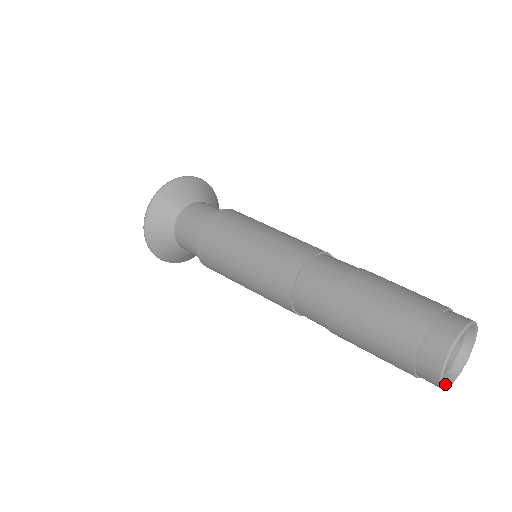
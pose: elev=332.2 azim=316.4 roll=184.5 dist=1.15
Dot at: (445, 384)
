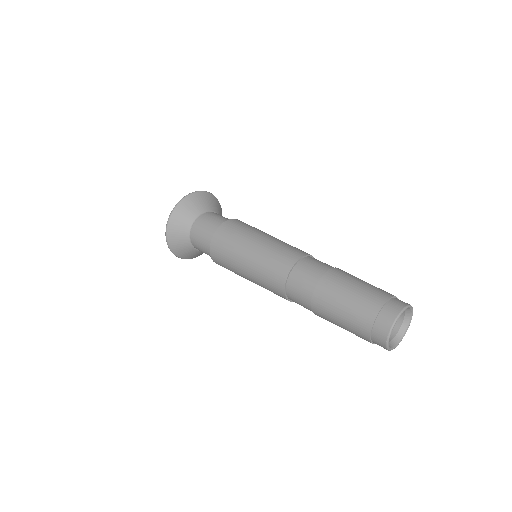
Dot at: (401, 337)
